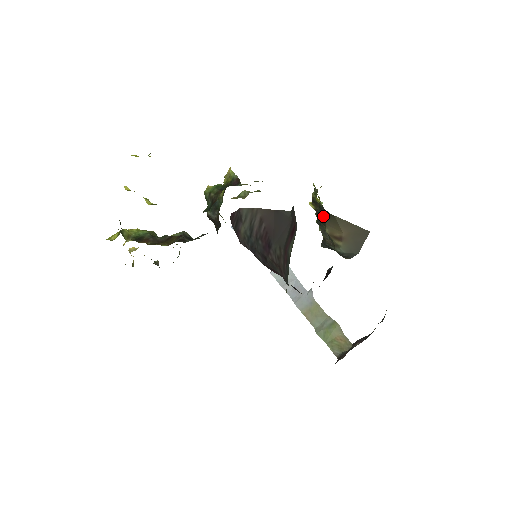
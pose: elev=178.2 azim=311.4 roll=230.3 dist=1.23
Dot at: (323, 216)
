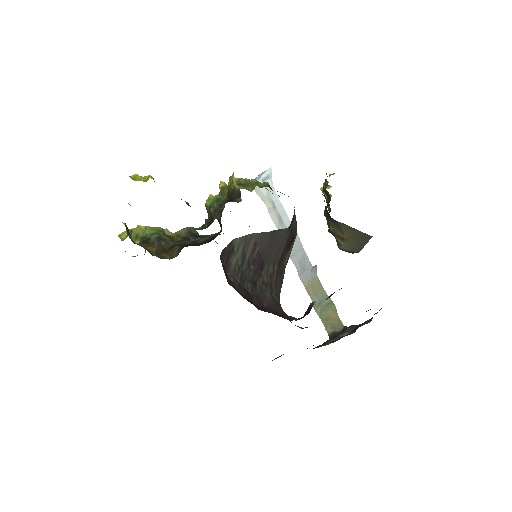
Dot at: occluded
